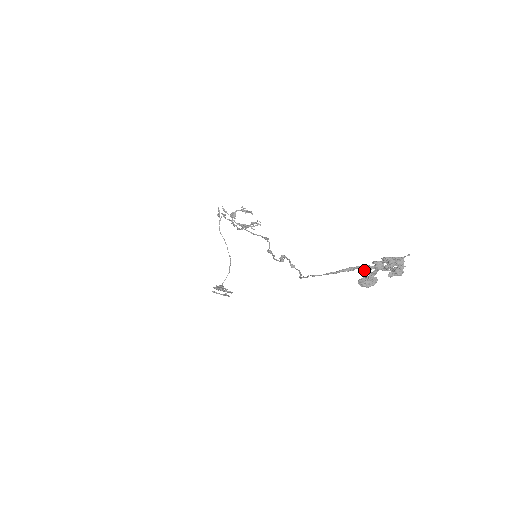
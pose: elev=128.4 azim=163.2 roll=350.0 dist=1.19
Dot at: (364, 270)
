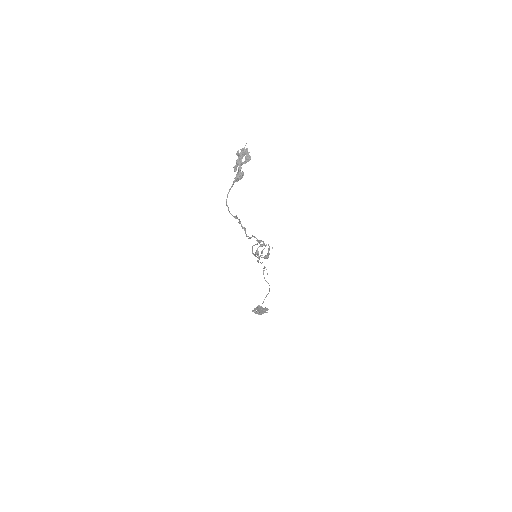
Dot at: (234, 170)
